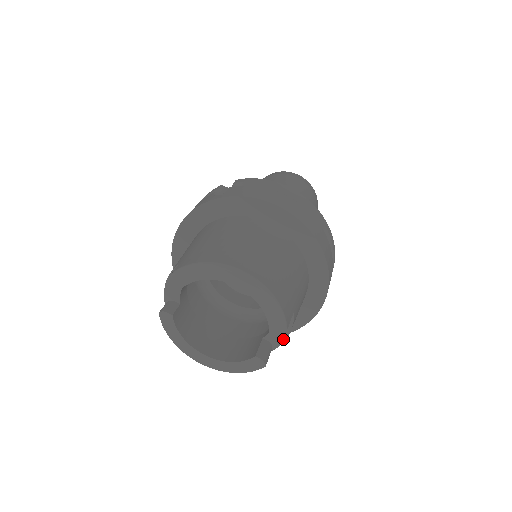
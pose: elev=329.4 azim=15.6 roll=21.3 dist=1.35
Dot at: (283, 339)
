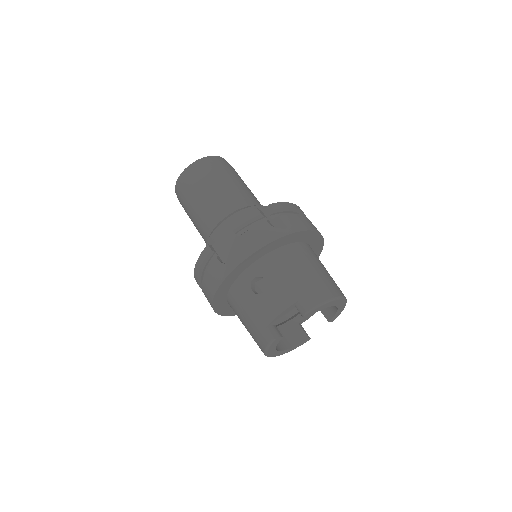
Dot at: (308, 318)
